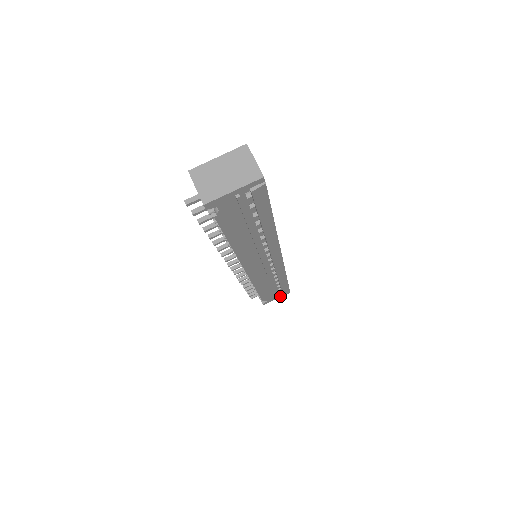
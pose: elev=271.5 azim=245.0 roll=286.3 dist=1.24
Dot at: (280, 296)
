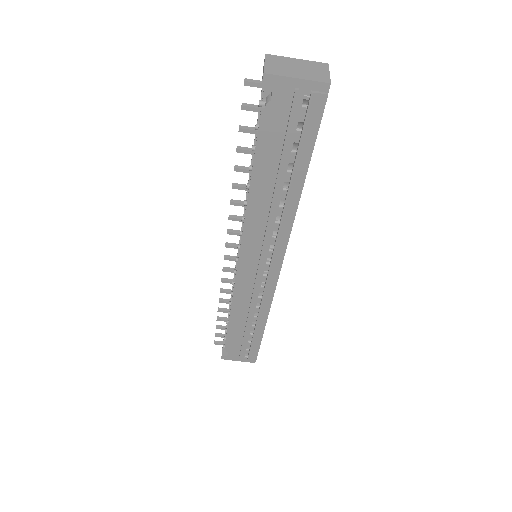
Dot at: (244, 360)
